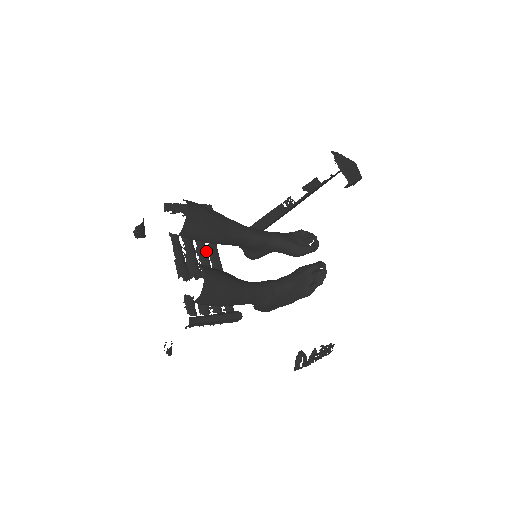
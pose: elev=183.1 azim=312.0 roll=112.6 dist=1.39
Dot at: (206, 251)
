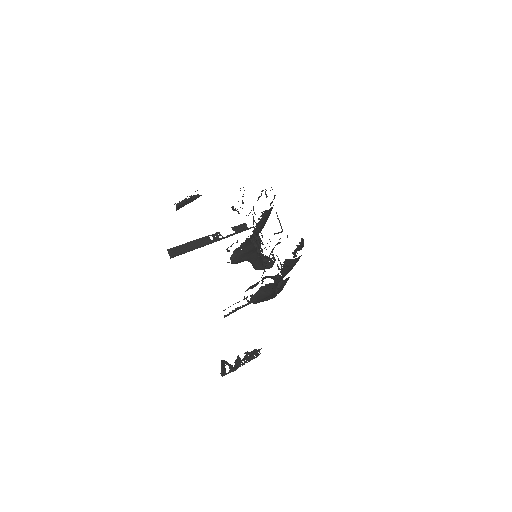
Dot at: occluded
